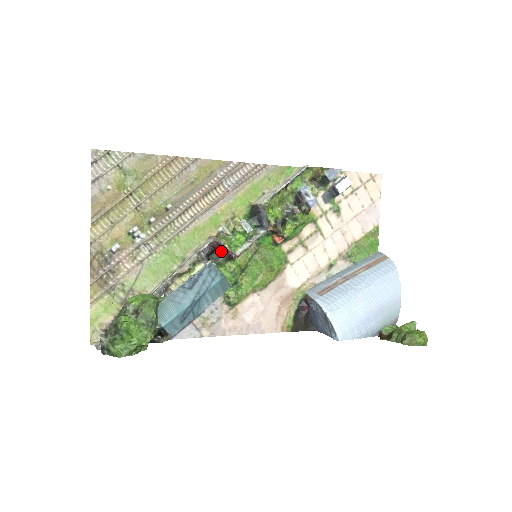
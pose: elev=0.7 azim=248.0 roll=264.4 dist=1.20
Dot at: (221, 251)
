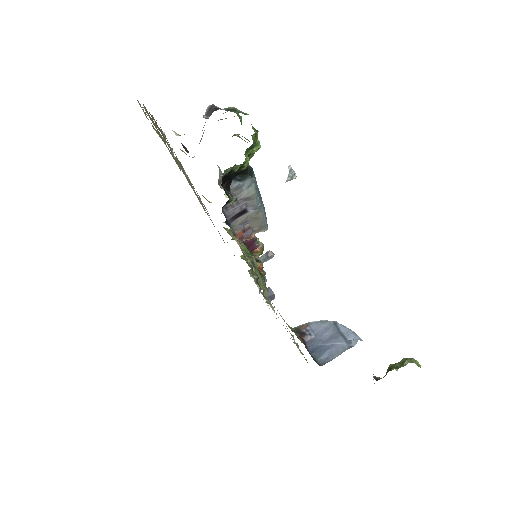
Dot at: occluded
